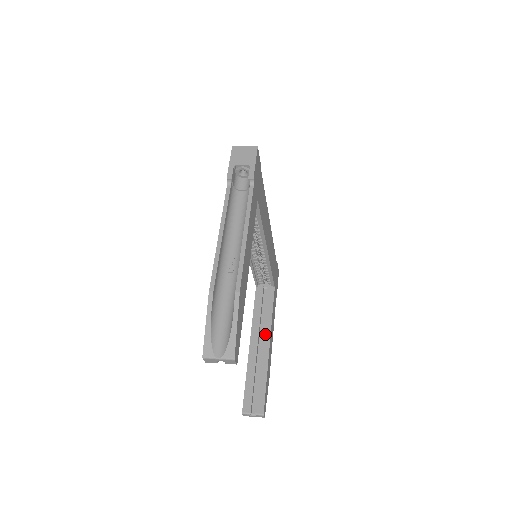
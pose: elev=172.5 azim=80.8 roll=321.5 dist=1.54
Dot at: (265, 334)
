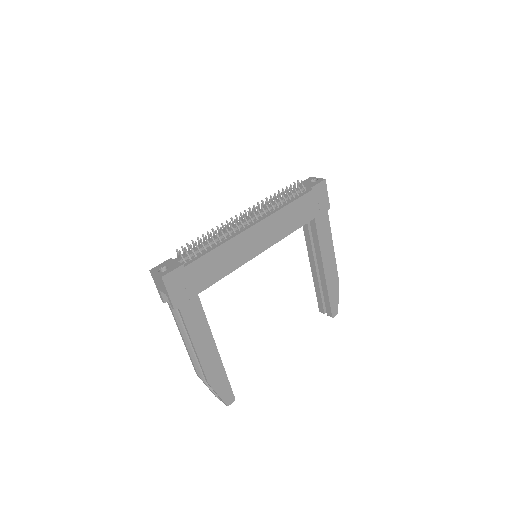
Dot at: (318, 261)
